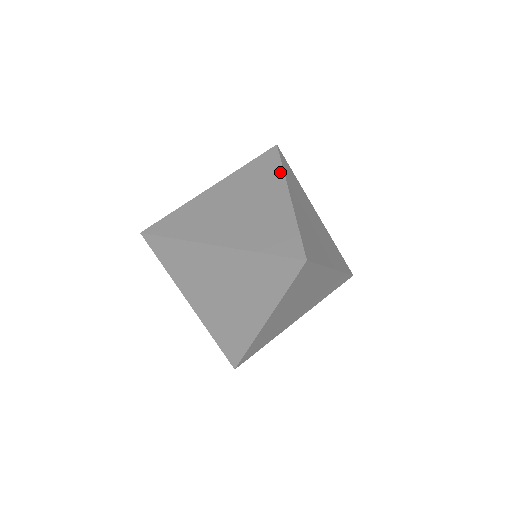
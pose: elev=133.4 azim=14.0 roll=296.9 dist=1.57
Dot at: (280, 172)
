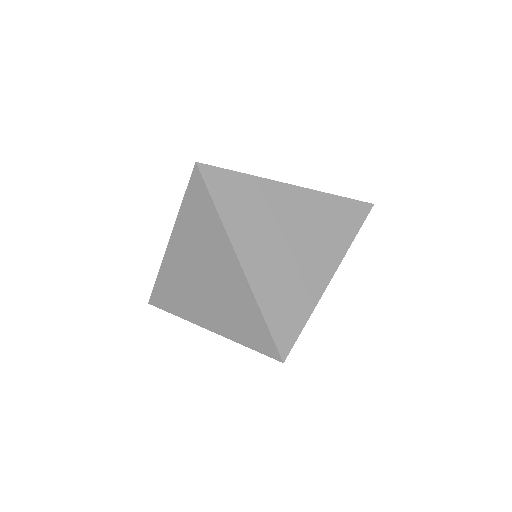
Dot at: occluded
